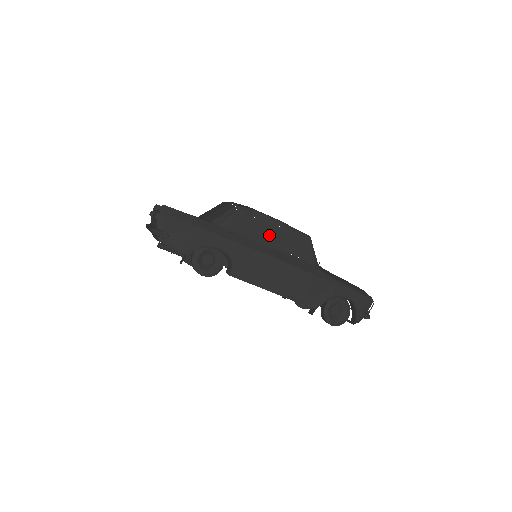
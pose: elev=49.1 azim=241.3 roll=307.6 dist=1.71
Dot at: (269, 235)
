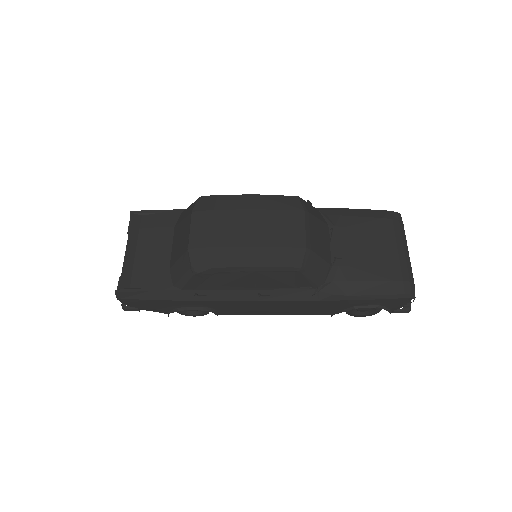
Dot at: (245, 282)
